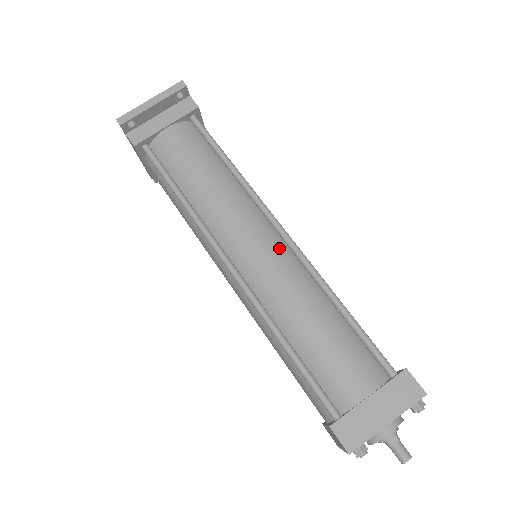
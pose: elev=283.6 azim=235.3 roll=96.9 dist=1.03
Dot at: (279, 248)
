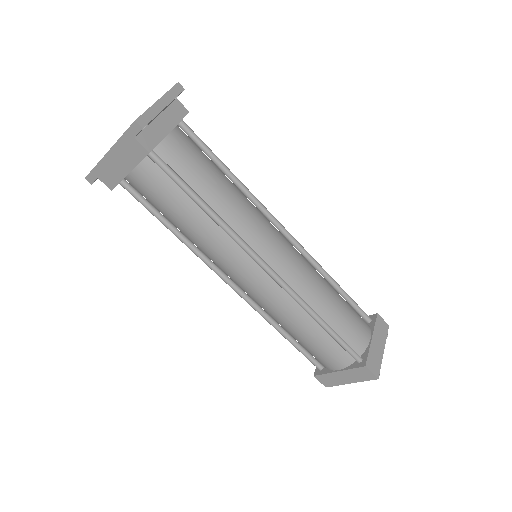
Dot at: (292, 246)
